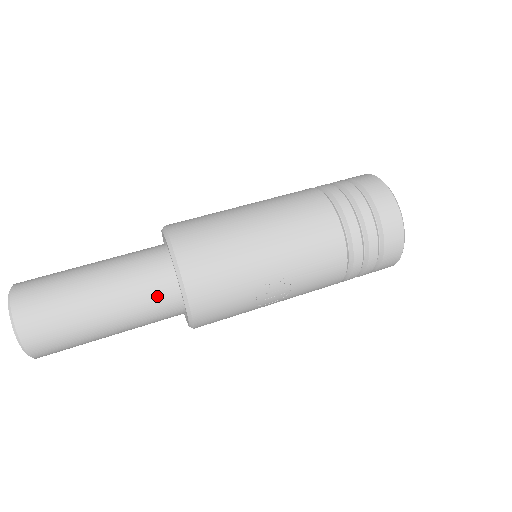
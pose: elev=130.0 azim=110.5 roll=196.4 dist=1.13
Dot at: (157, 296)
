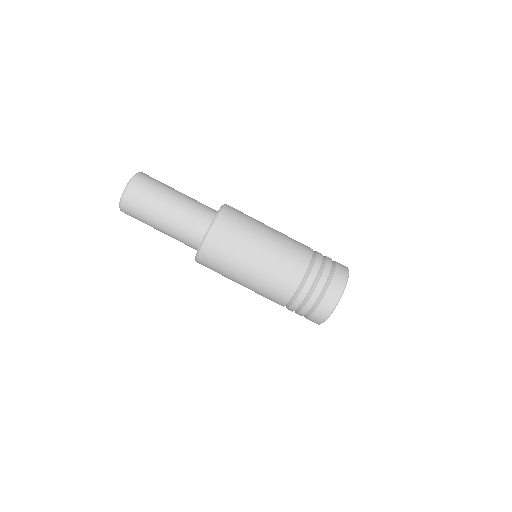
Dot at: (187, 245)
